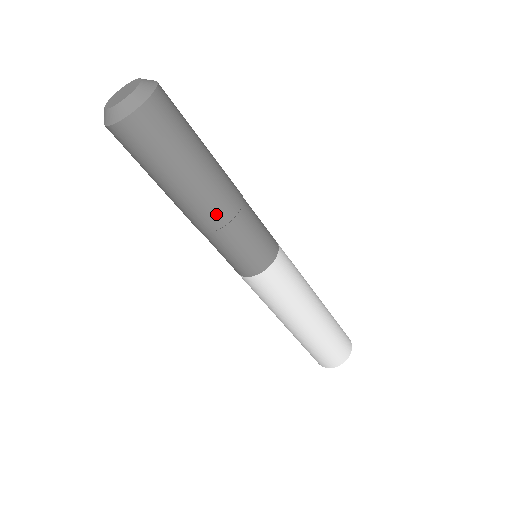
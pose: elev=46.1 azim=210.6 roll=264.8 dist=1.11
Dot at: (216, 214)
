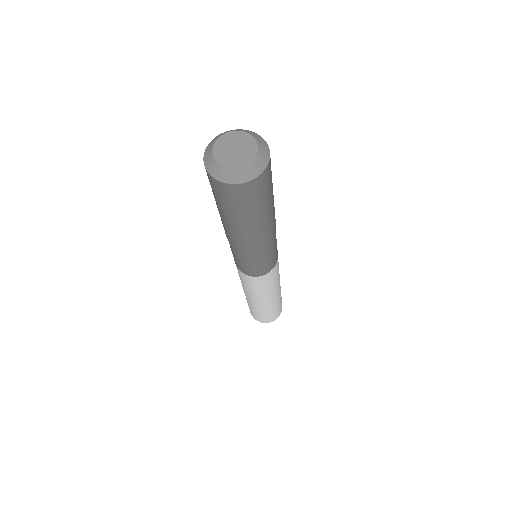
Dot at: (237, 243)
